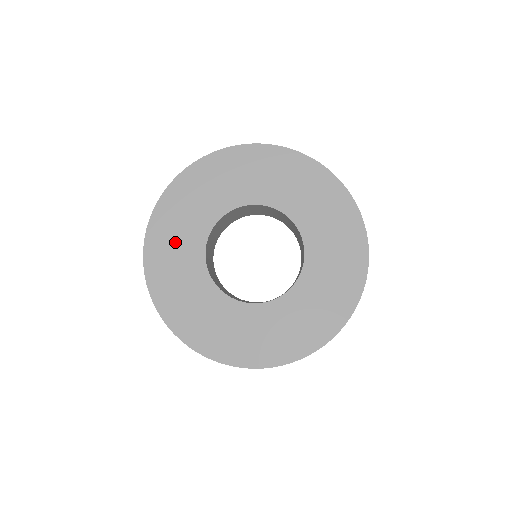
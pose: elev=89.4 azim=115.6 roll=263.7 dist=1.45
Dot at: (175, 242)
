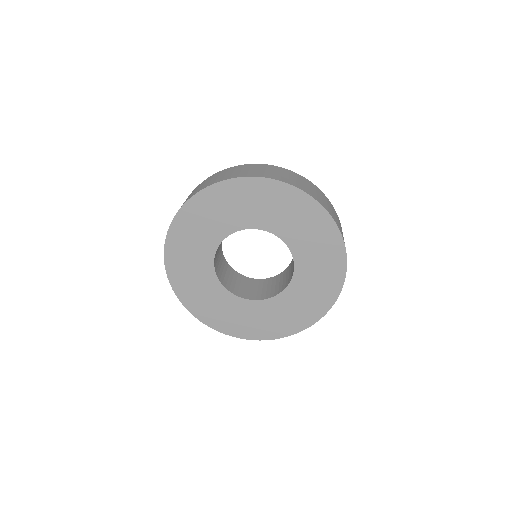
Dot at: (203, 223)
